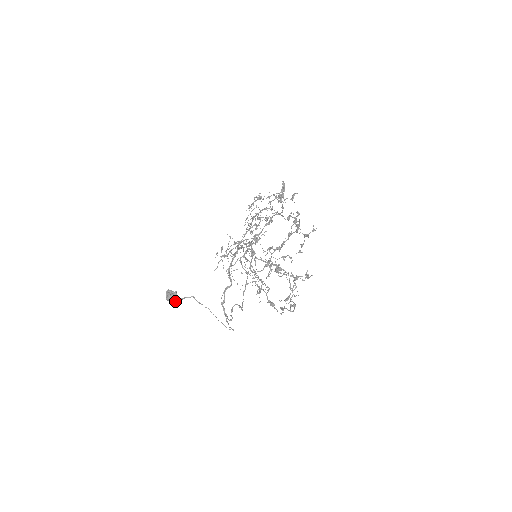
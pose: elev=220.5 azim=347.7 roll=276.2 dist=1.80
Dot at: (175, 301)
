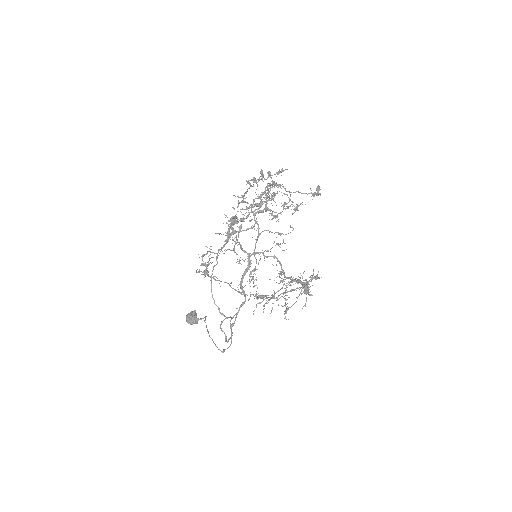
Dot at: (192, 322)
